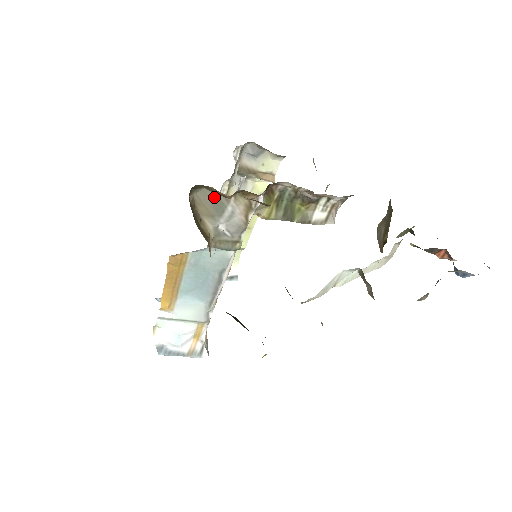
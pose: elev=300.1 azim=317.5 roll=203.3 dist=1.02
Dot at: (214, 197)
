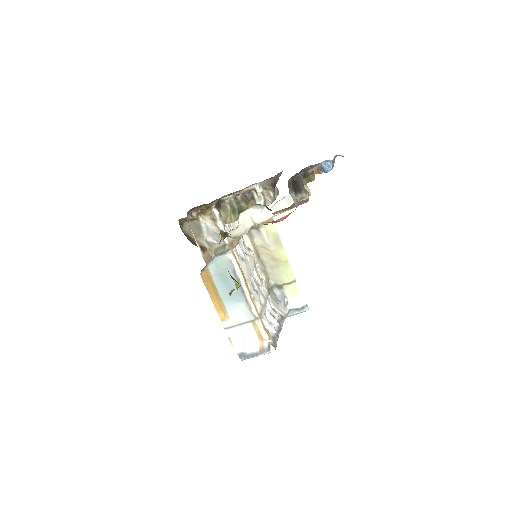
Dot at: (193, 224)
